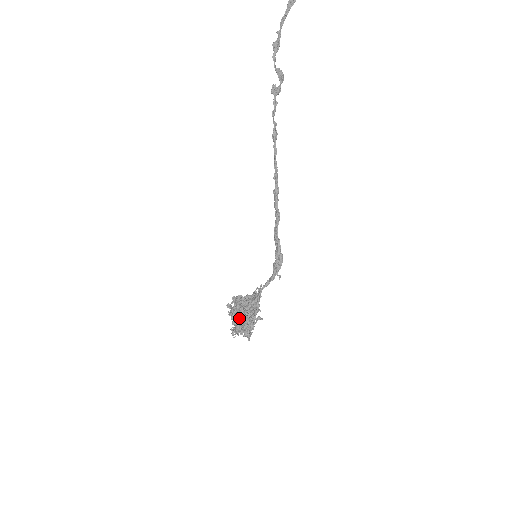
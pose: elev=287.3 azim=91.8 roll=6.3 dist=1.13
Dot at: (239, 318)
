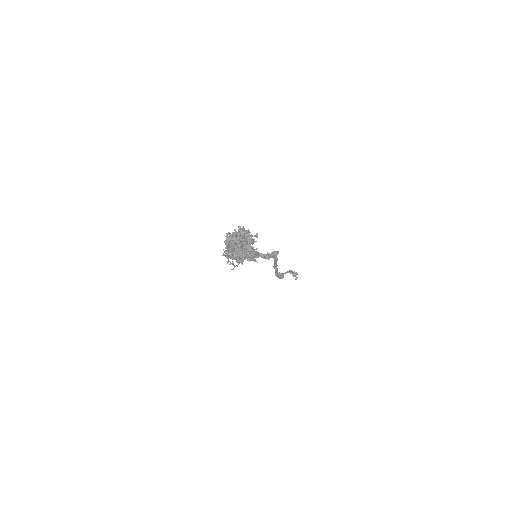
Dot at: occluded
